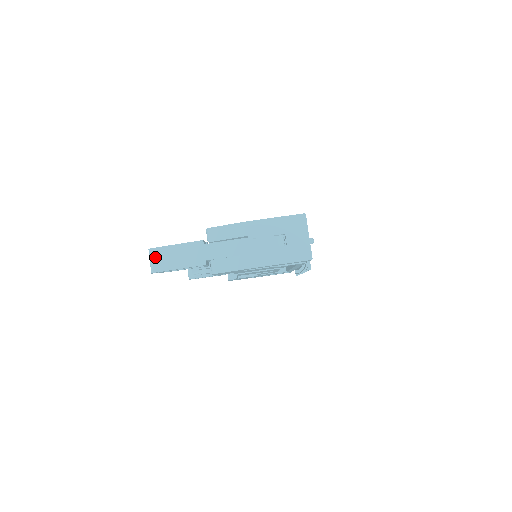
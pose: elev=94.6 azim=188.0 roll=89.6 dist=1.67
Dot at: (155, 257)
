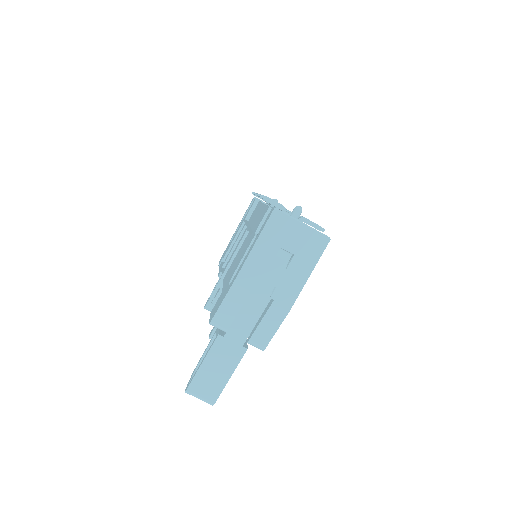
Dot at: (199, 392)
